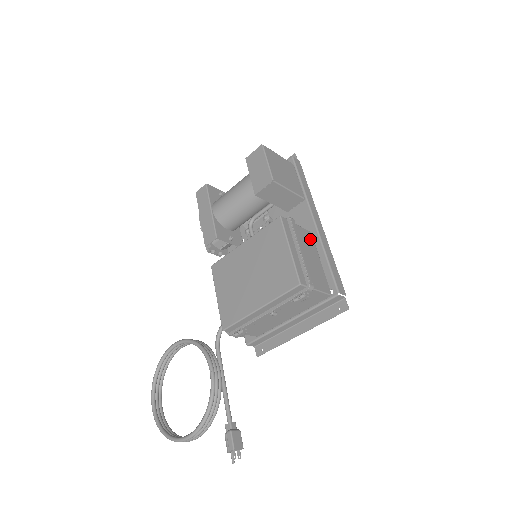
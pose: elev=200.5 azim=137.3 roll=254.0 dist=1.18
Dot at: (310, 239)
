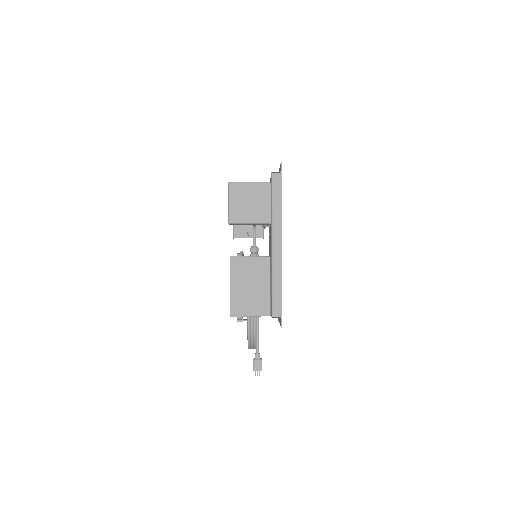
Dot at: (264, 266)
